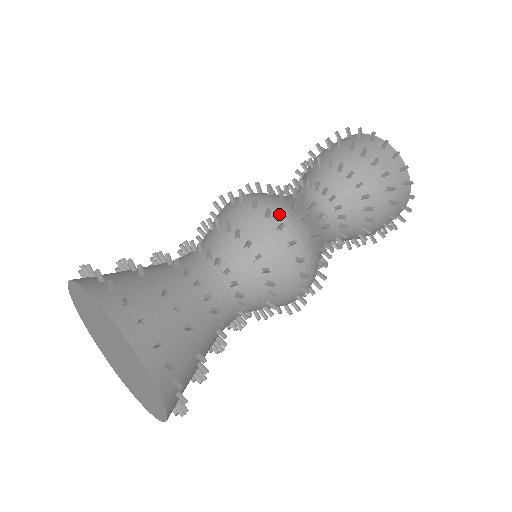
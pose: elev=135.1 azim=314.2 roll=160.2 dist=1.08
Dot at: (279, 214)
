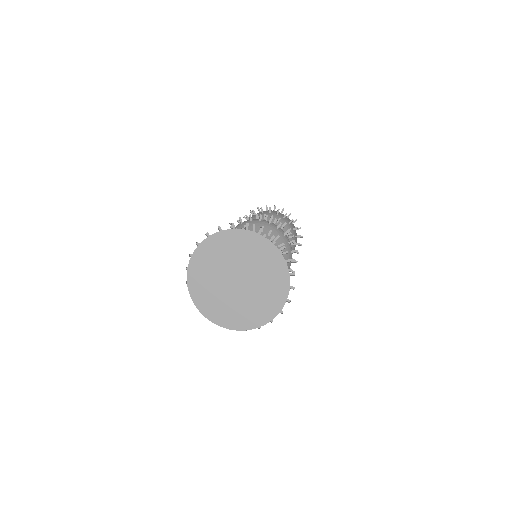
Dot at: (286, 235)
